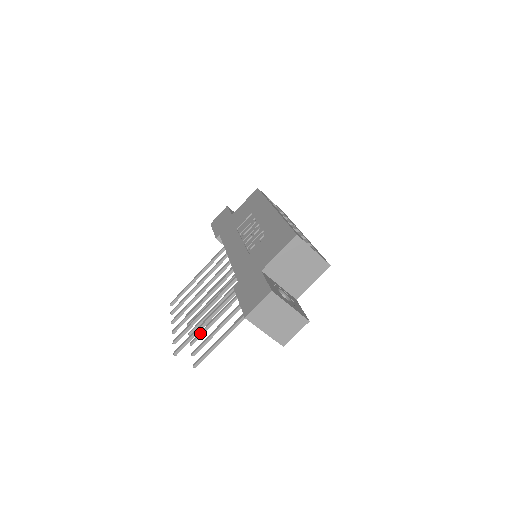
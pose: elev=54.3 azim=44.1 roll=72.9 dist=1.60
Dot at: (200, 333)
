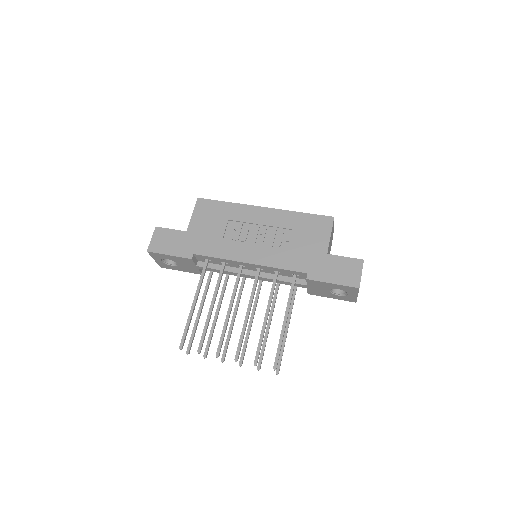
Dot at: (245, 349)
